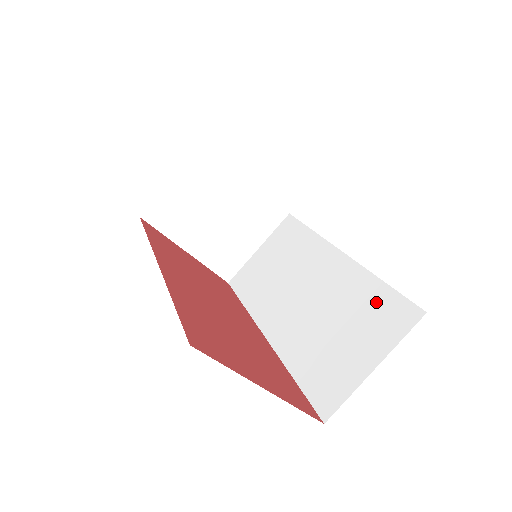
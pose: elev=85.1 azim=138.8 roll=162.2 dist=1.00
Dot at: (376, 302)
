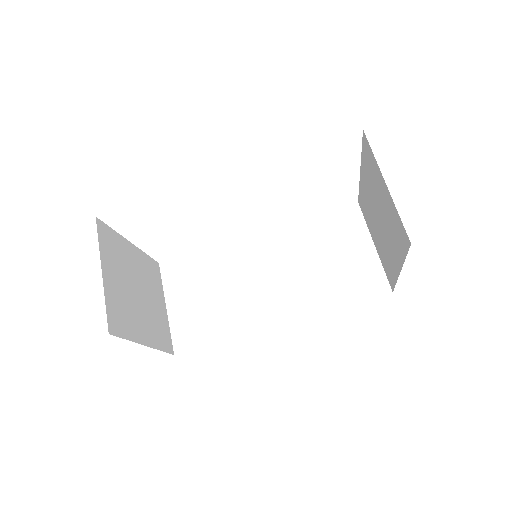
Dot at: (326, 226)
